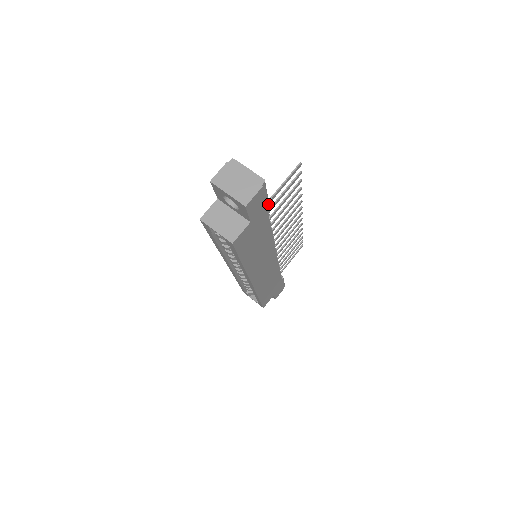
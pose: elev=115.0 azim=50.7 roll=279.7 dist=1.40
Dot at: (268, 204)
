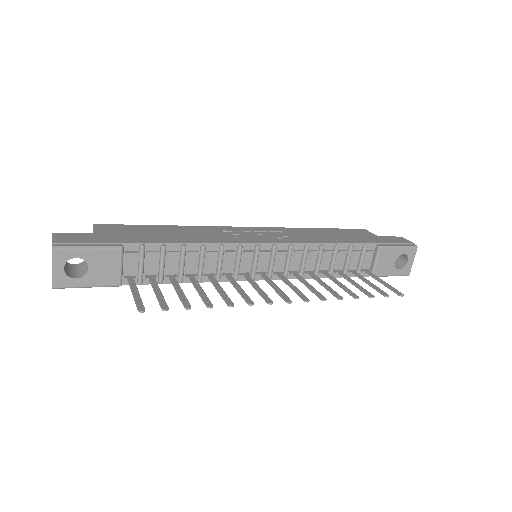
Dot at: (110, 286)
